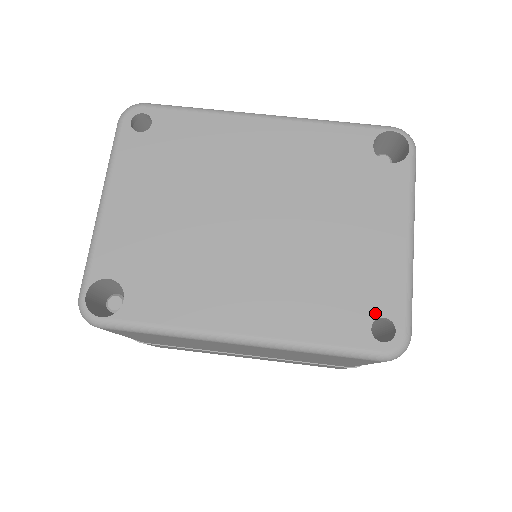
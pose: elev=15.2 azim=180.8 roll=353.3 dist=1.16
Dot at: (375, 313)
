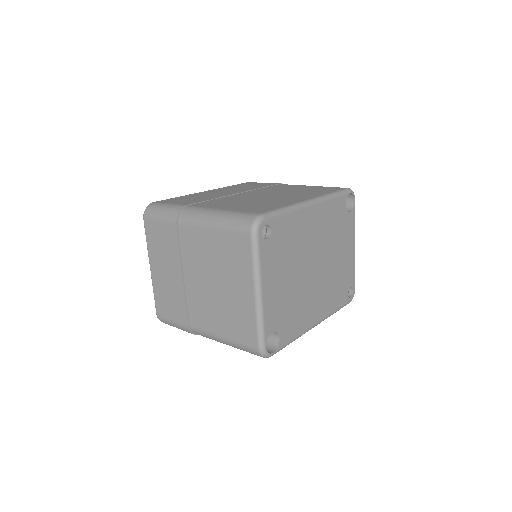
Dot at: (348, 287)
